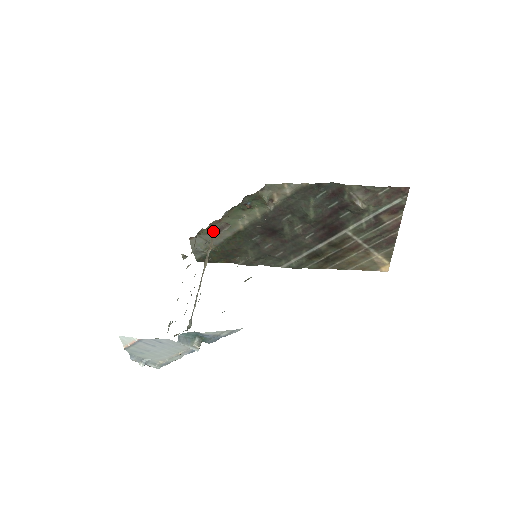
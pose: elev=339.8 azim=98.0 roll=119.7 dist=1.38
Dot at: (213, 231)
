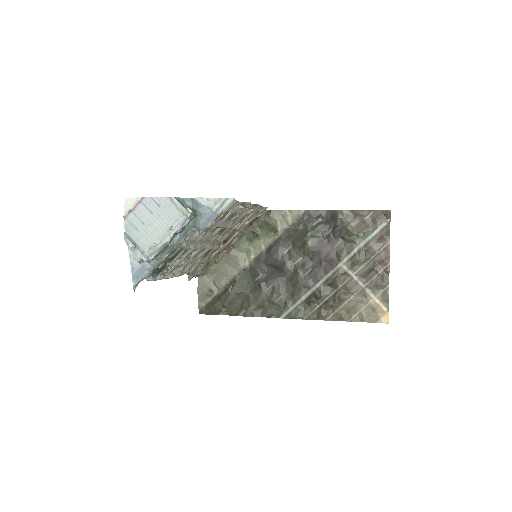
Dot at: (221, 268)
